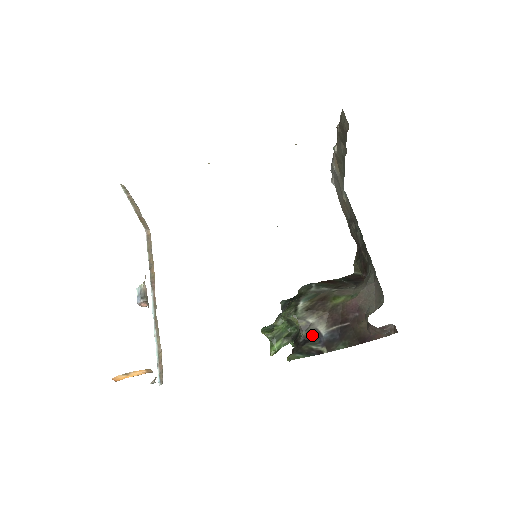
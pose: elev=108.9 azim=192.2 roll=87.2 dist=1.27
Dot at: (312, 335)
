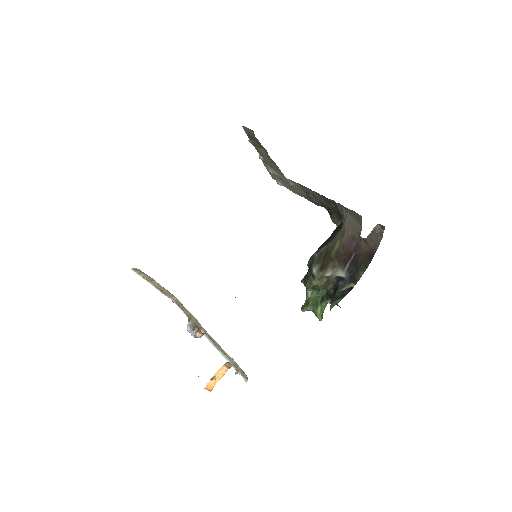
Dot at: (337, 283)
